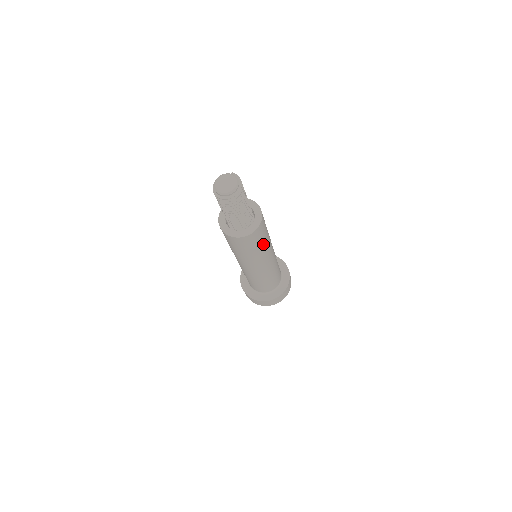
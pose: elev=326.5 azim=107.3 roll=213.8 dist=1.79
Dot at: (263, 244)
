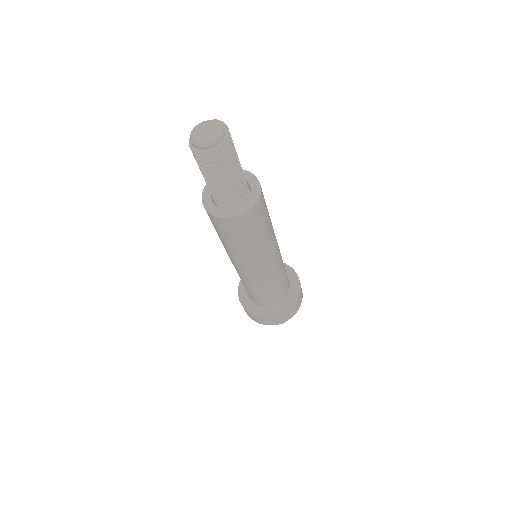
Dot at: (265, 230)
